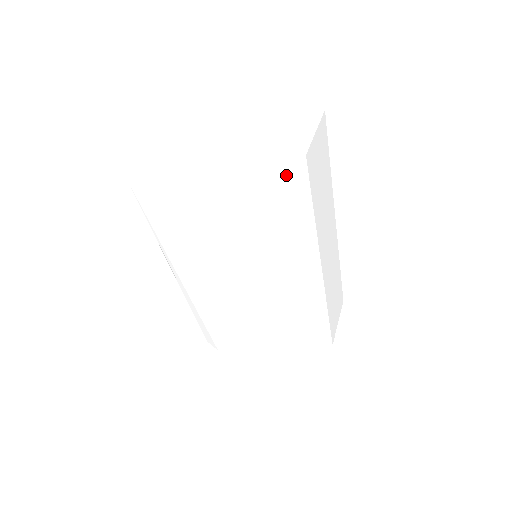
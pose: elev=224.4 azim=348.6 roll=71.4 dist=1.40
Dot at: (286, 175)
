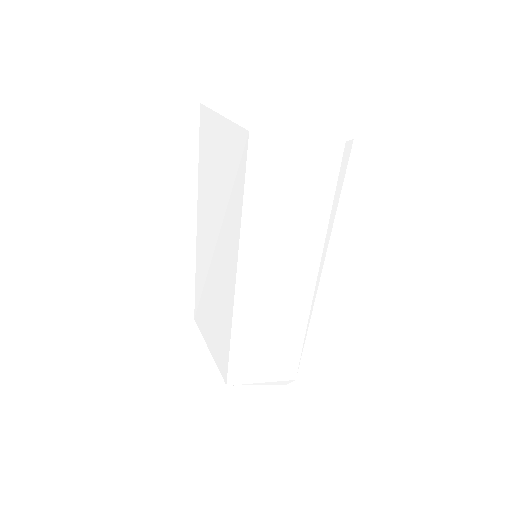
Dot at: (250, 143)
